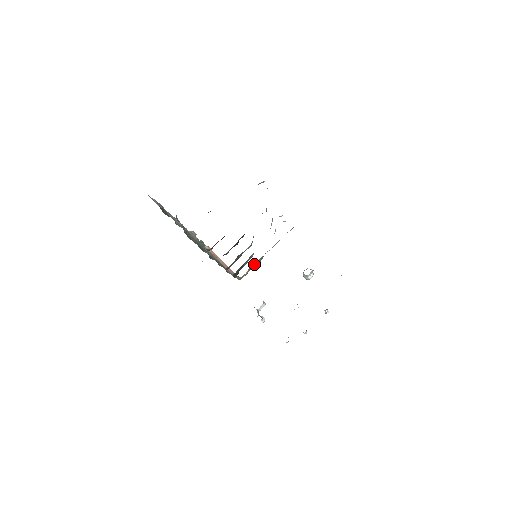
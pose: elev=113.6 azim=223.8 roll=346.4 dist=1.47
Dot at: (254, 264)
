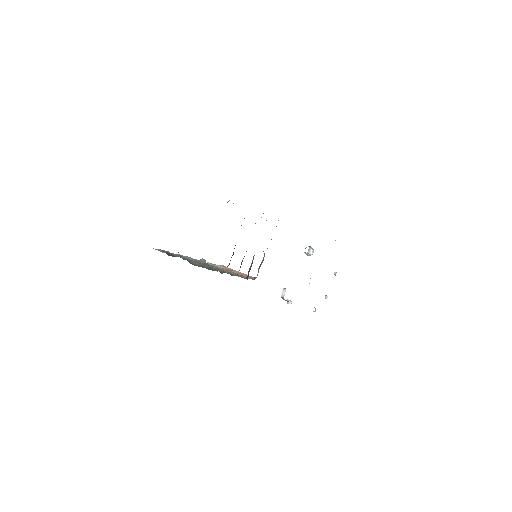
Dot at: (261, 263)
